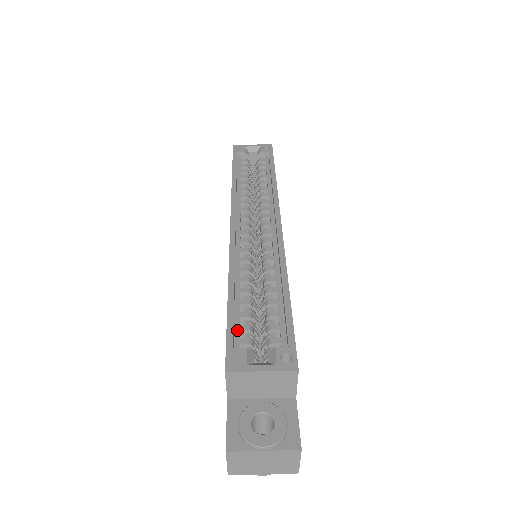
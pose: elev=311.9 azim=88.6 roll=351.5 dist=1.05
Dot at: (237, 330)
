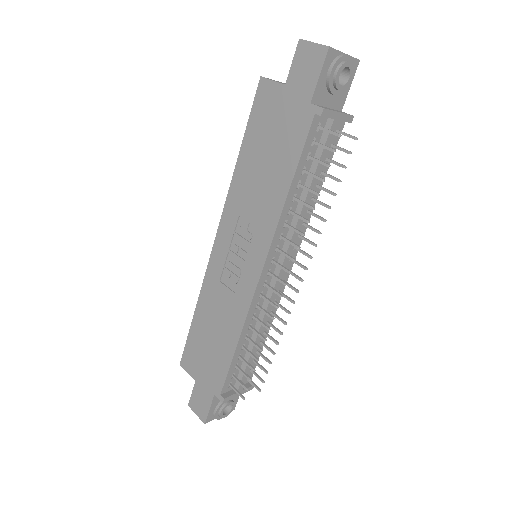
Dot at: occluded
